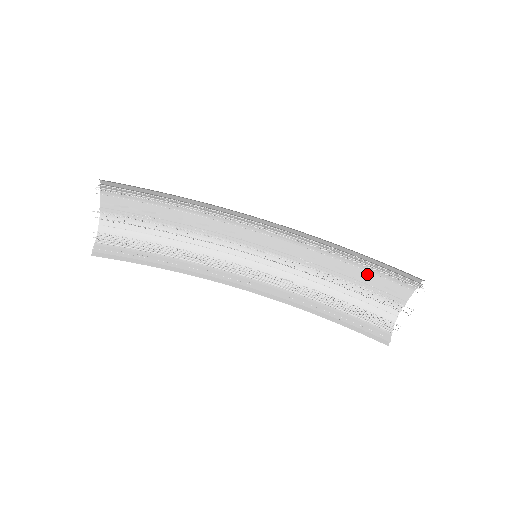
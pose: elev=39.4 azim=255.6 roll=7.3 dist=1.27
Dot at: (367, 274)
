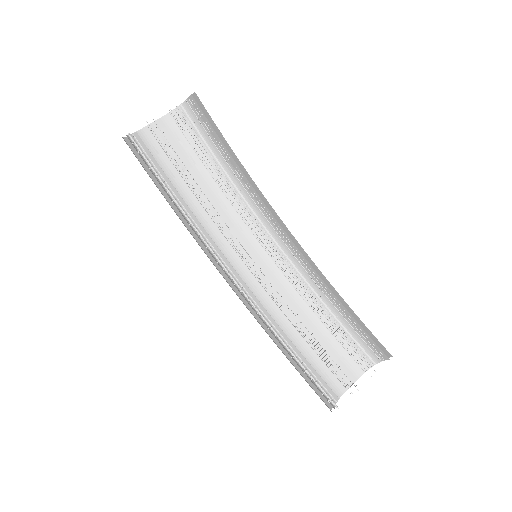
Dot at: (323, 344)
